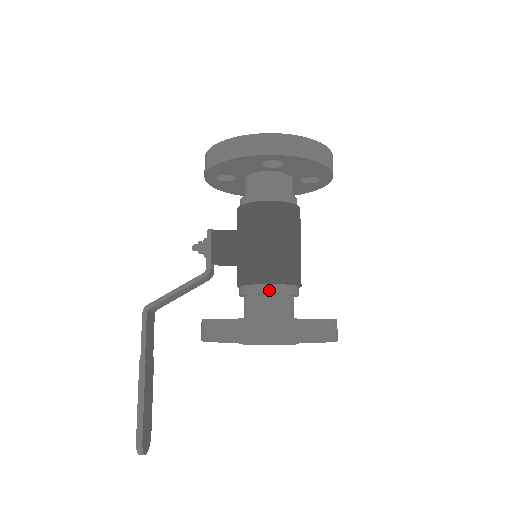
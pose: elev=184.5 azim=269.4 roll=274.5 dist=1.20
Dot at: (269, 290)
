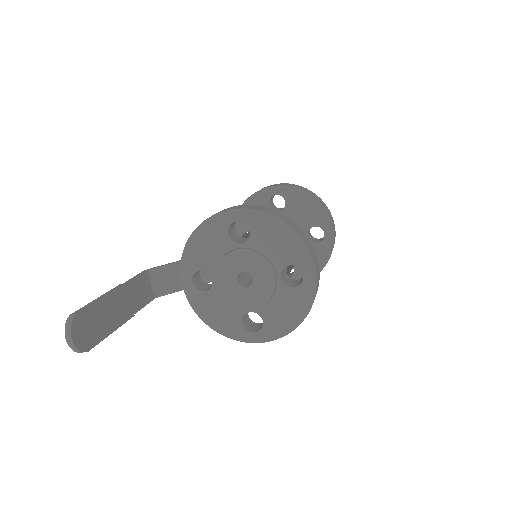
Dot at: occluded
